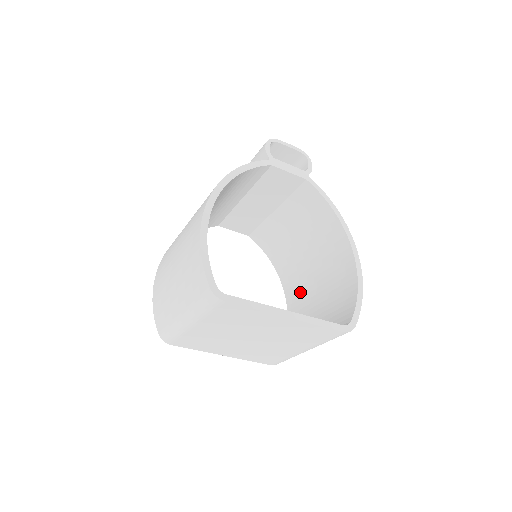
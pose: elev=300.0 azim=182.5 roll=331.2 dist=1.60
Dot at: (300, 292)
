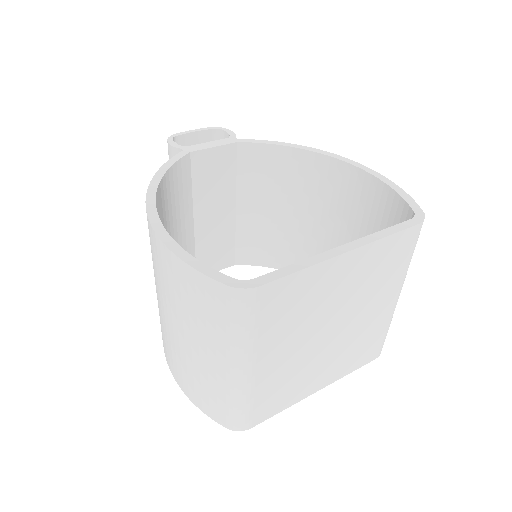
Dot at: occluded
